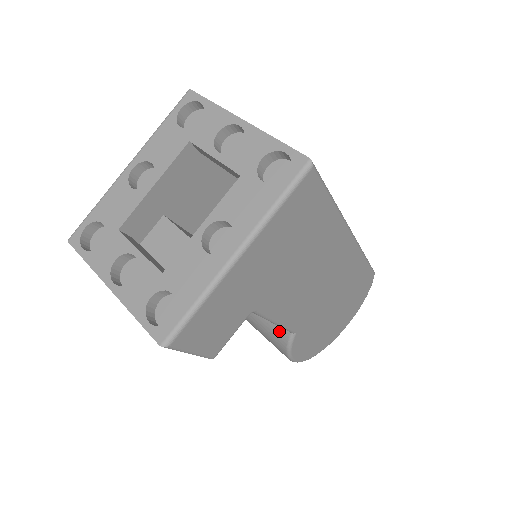
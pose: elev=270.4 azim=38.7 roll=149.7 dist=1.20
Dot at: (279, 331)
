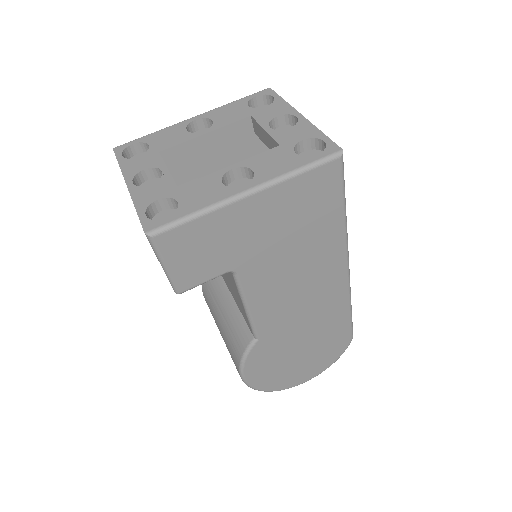
Dot at: (244, 334)
